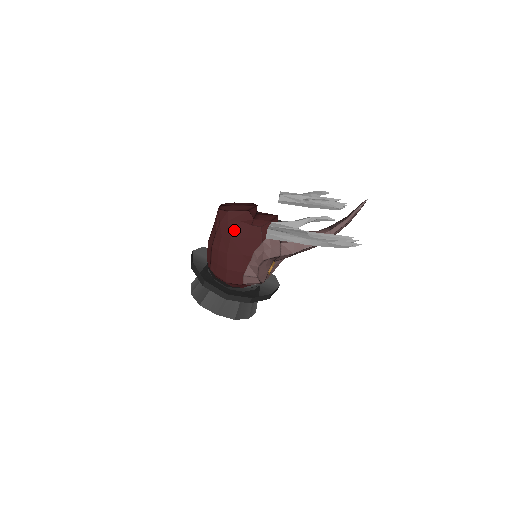
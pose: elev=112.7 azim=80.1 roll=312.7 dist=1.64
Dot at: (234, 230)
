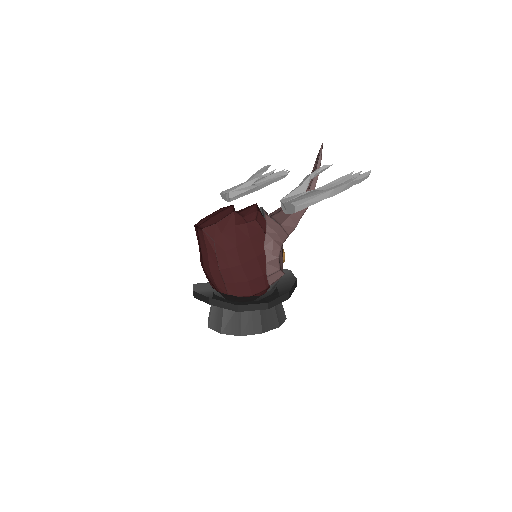
Dot at: (234, 238)
